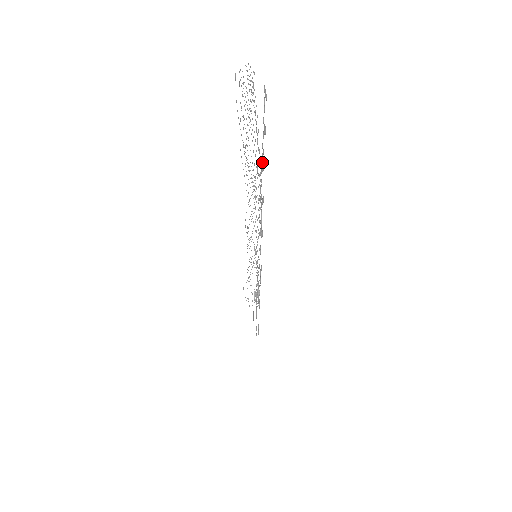
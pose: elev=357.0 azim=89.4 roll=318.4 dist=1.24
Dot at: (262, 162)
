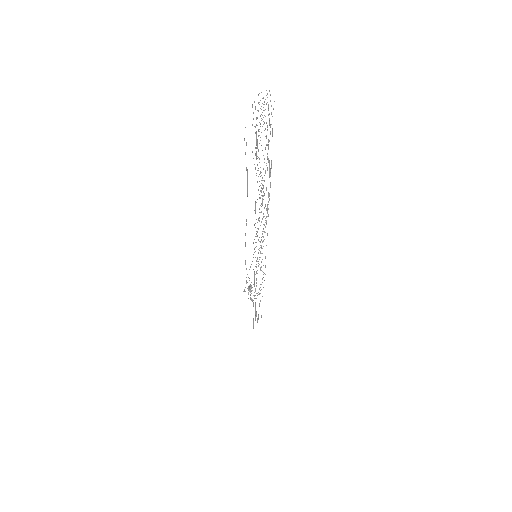
Dot at: occluded
